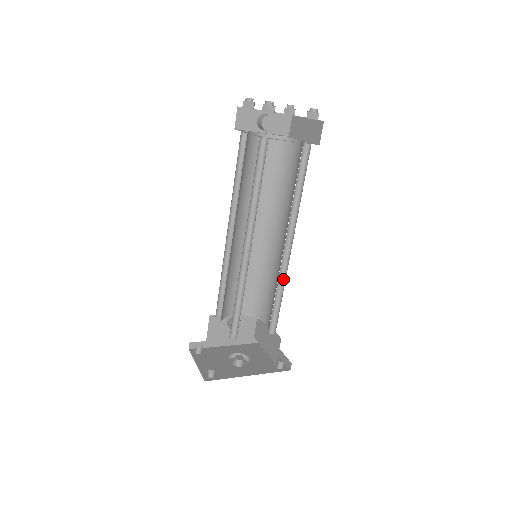
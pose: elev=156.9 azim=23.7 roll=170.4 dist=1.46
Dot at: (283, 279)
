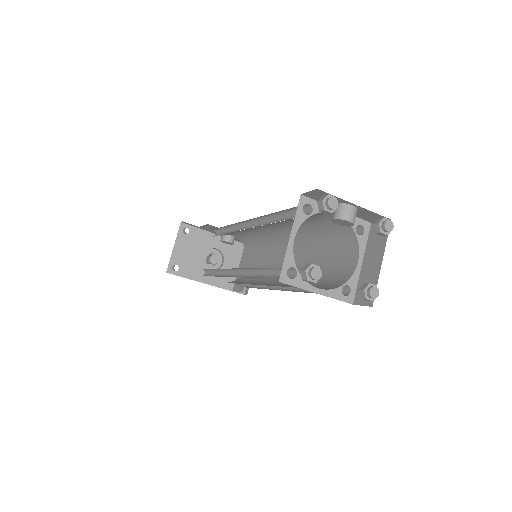
Dot at: occluded
